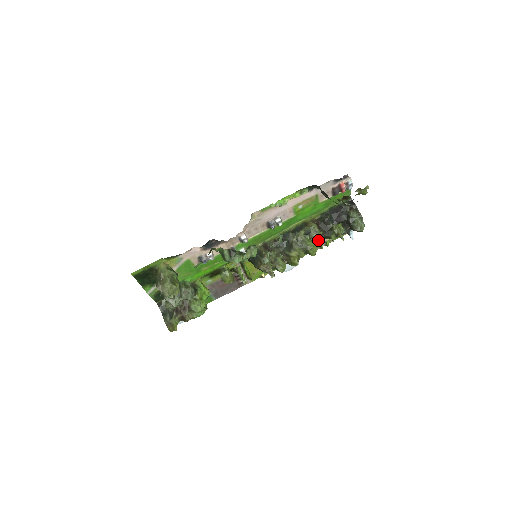
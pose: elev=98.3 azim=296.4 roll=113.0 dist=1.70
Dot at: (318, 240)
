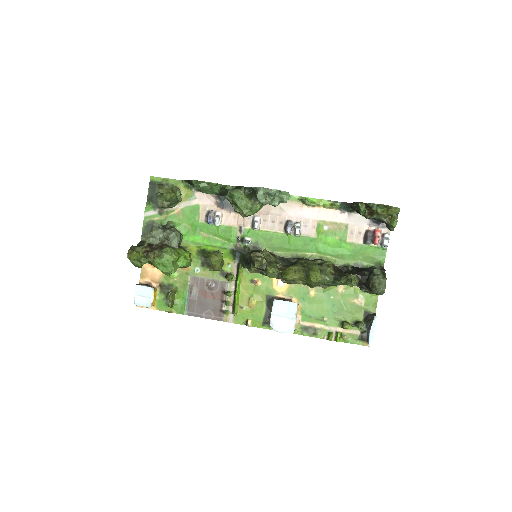
Dot at: (326, 273)
